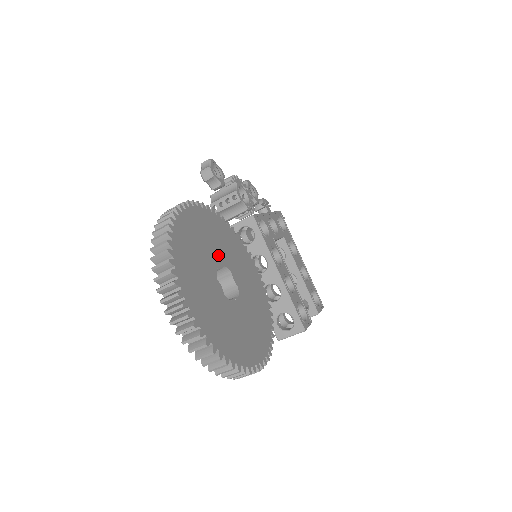
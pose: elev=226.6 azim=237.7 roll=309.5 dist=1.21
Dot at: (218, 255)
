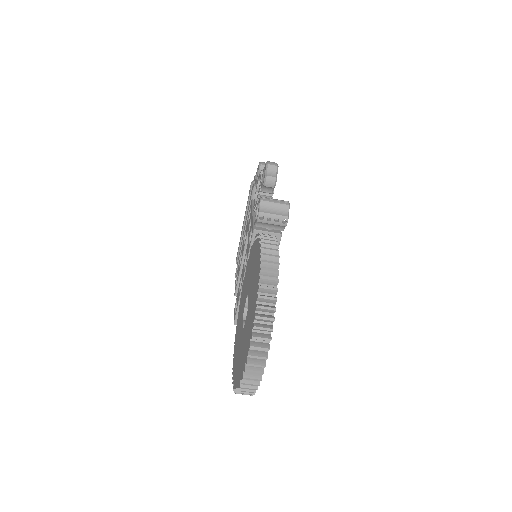
Dot at: occluded
